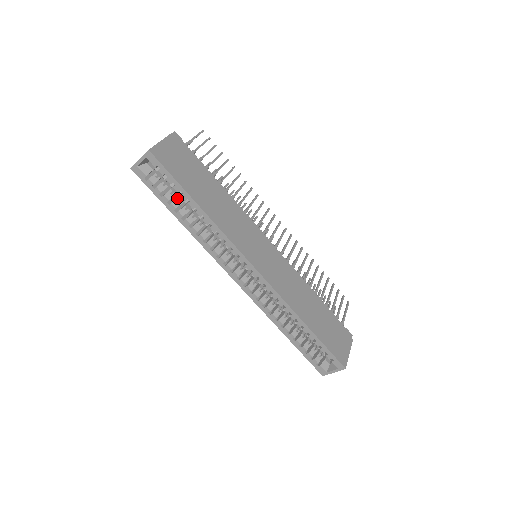
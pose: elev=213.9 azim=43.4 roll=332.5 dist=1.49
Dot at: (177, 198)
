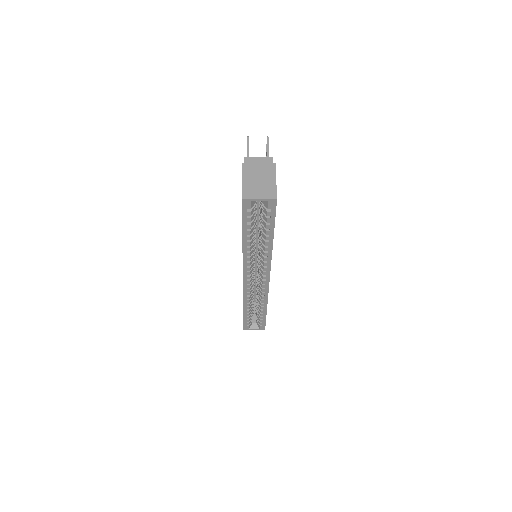
Dot at: (254, 225)
